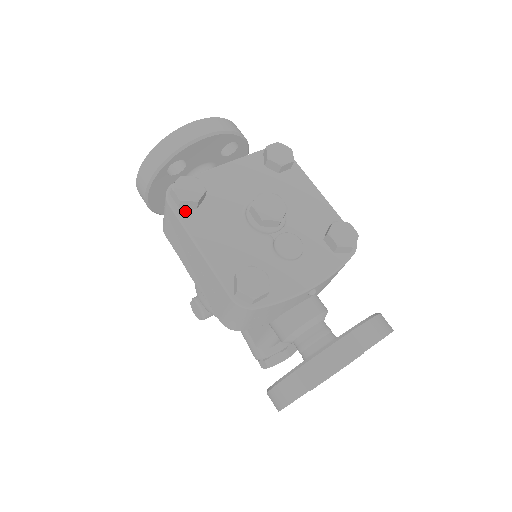
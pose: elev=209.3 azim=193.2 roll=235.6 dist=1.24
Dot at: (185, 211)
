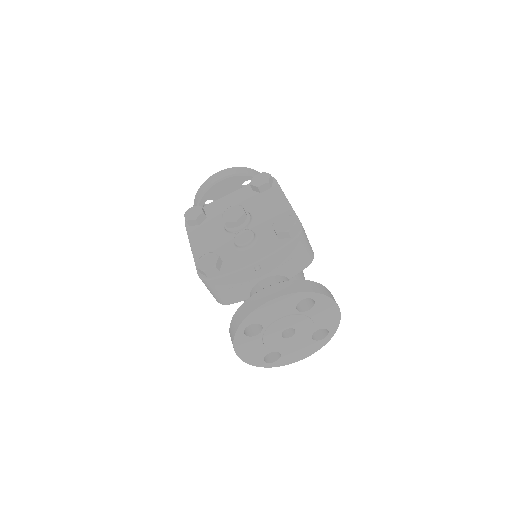
Dot at: (192, 227)
